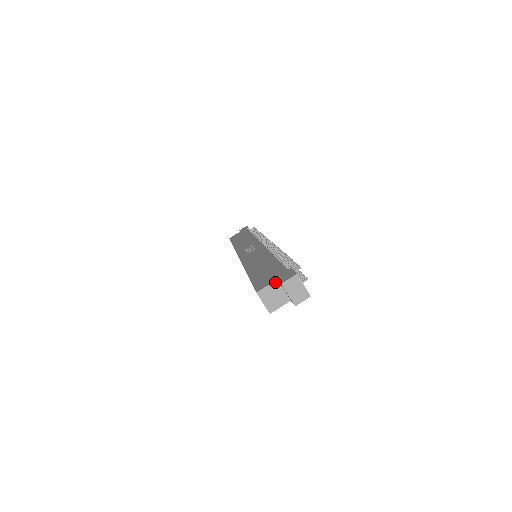
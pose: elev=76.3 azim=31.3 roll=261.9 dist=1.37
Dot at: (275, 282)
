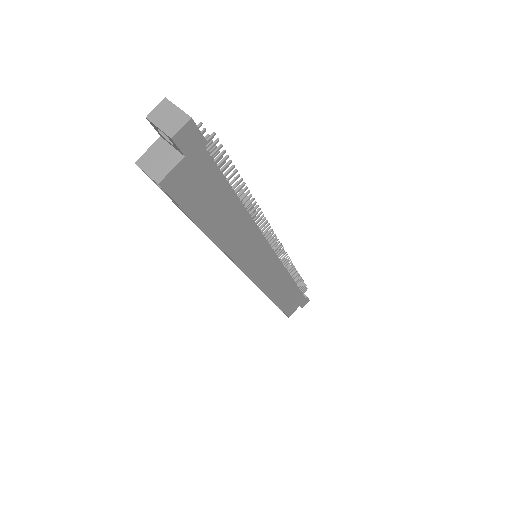
Dot at: (158, 141)
